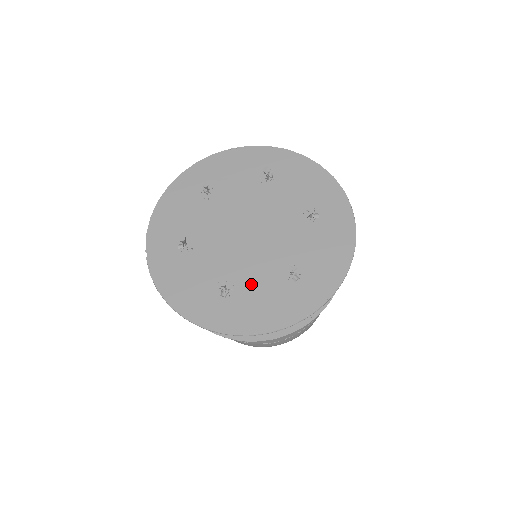
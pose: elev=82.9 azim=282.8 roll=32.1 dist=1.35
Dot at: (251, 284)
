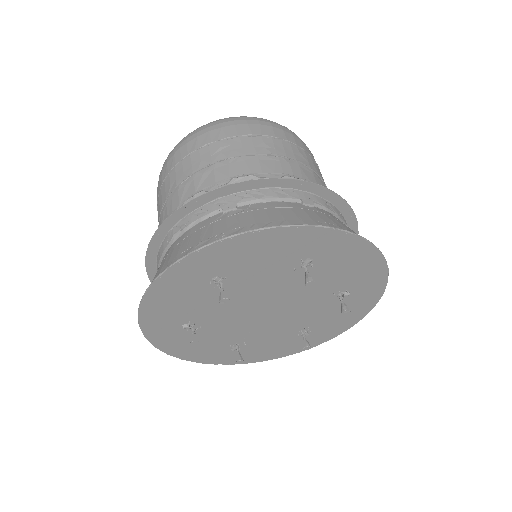
Dot at: (316, 319)
